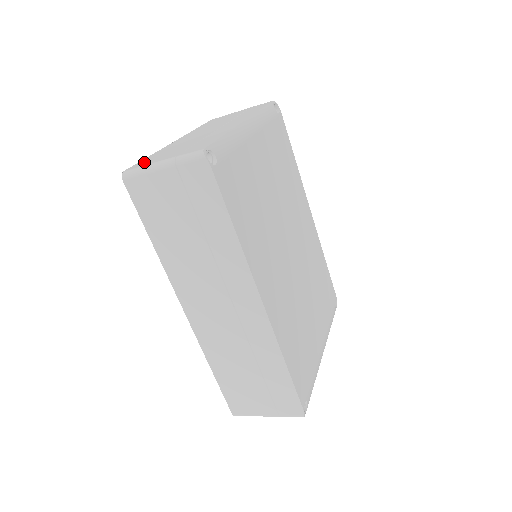
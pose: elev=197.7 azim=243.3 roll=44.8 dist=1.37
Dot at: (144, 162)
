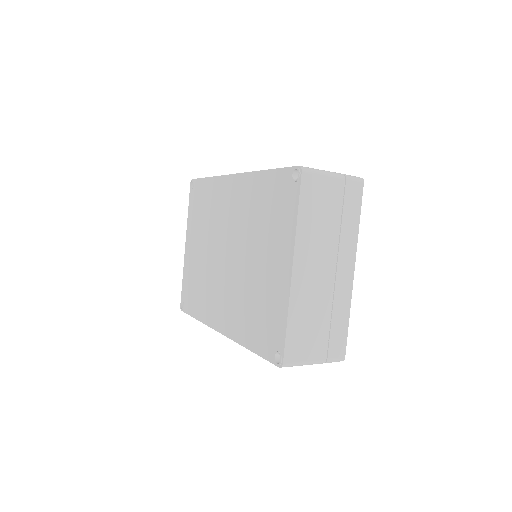
Dot at: (296, 349)
